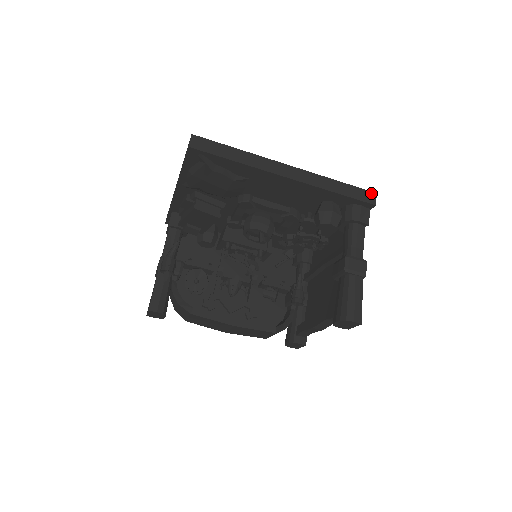
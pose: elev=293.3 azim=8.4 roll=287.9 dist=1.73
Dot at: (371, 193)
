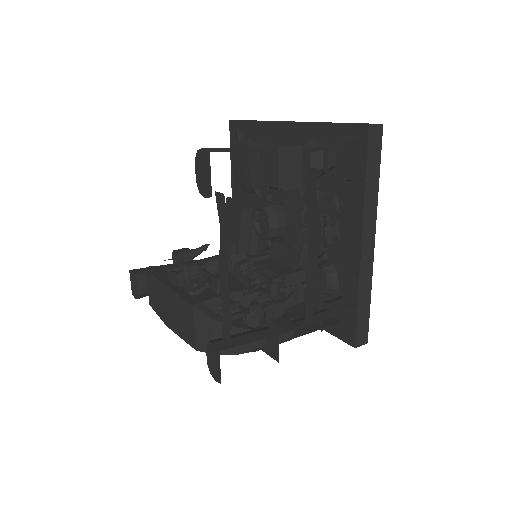
Dot at: occluded
